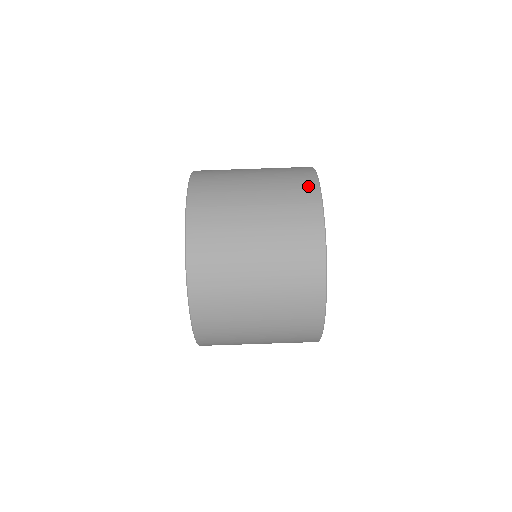
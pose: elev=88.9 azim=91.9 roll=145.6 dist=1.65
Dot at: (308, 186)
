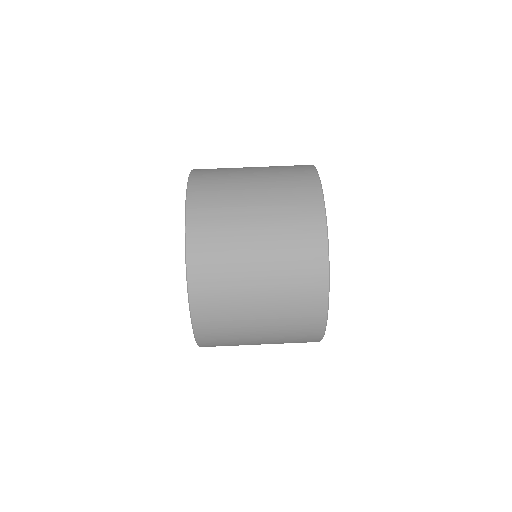
Dot at: occluded
